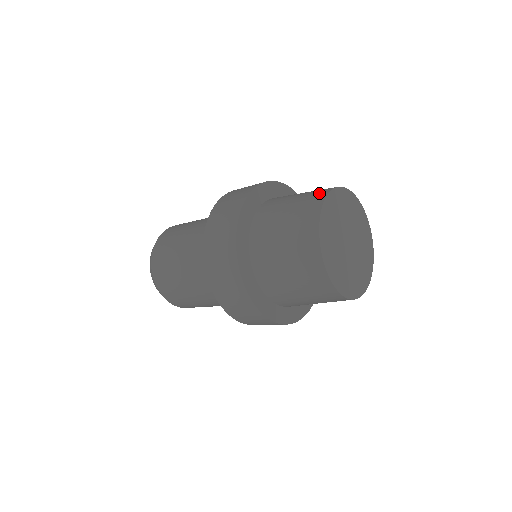
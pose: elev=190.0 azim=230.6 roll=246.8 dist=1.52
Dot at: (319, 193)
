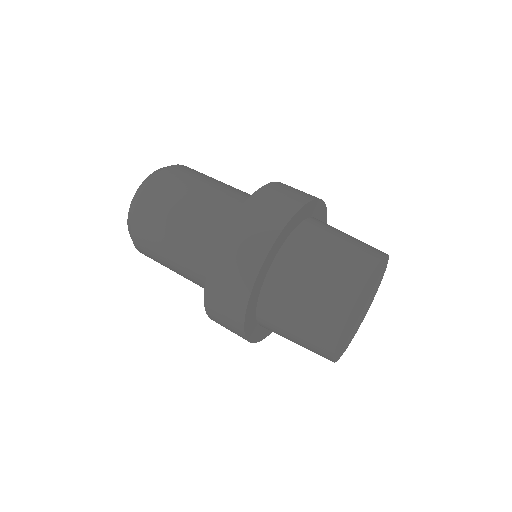
Dot at: (326, 335)
